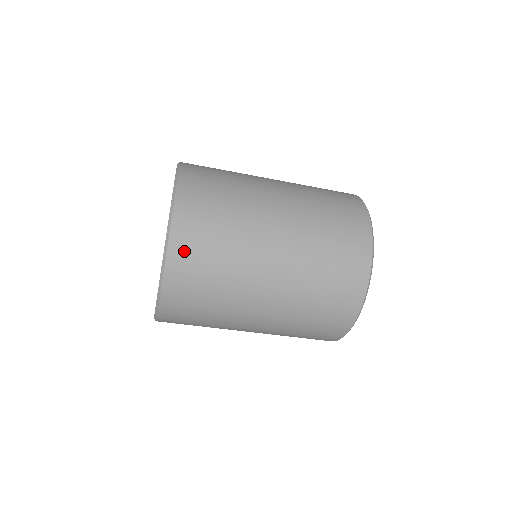
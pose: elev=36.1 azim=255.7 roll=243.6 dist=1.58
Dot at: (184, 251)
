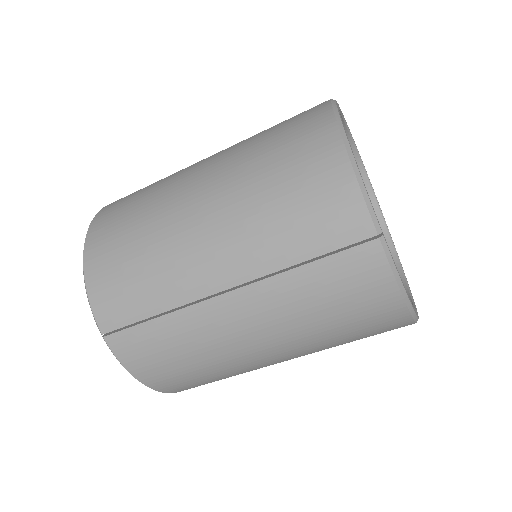
Dot at: (114, 204)
